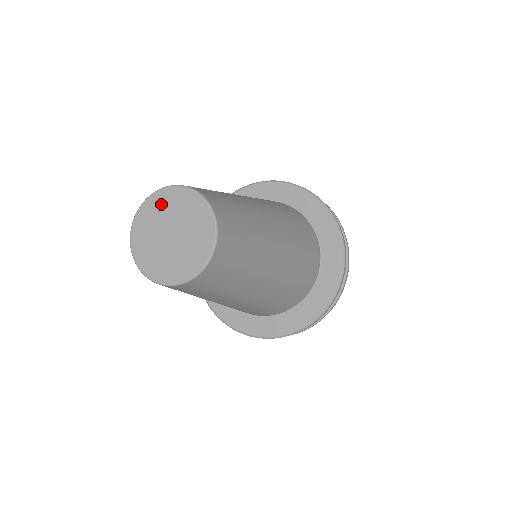
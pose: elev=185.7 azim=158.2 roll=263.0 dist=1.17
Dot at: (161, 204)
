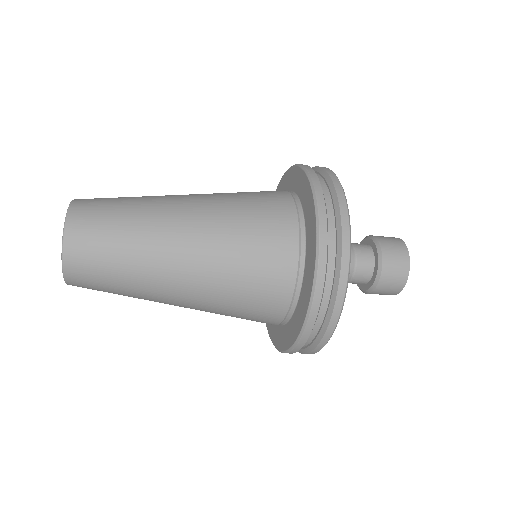
Dot at: occluded
